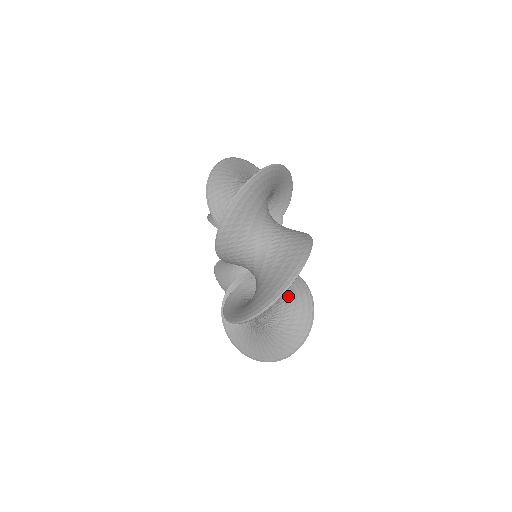
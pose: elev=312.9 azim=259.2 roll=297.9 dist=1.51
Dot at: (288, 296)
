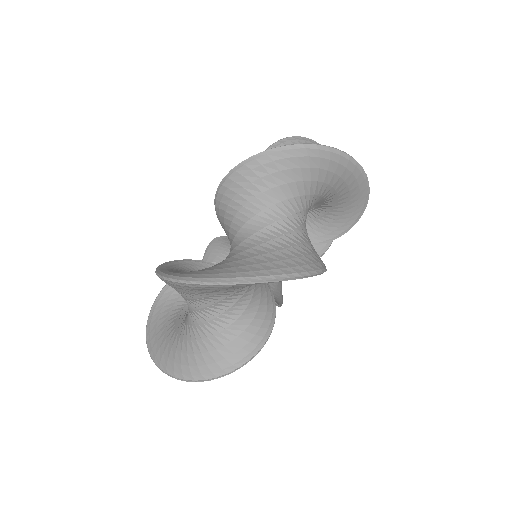
Dot at: occluded
